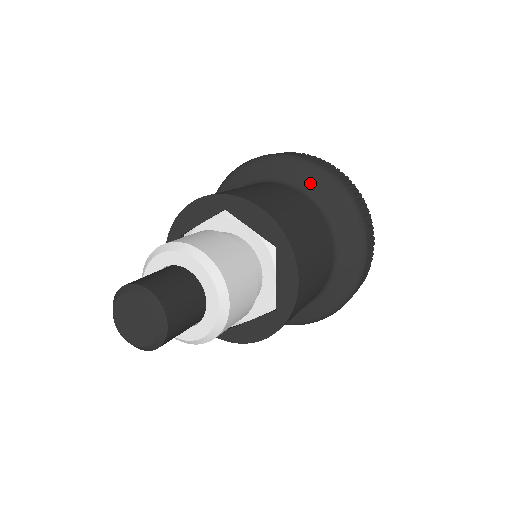
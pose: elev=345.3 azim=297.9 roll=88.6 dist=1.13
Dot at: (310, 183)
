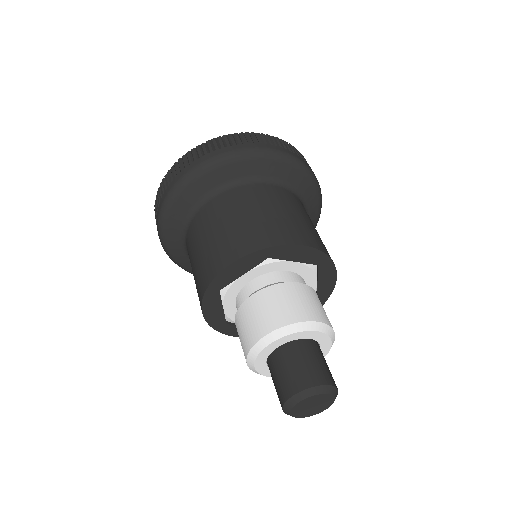
Dot at: (276, 172)
